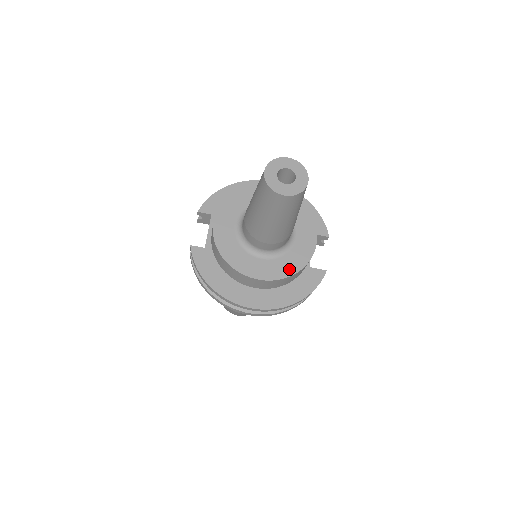
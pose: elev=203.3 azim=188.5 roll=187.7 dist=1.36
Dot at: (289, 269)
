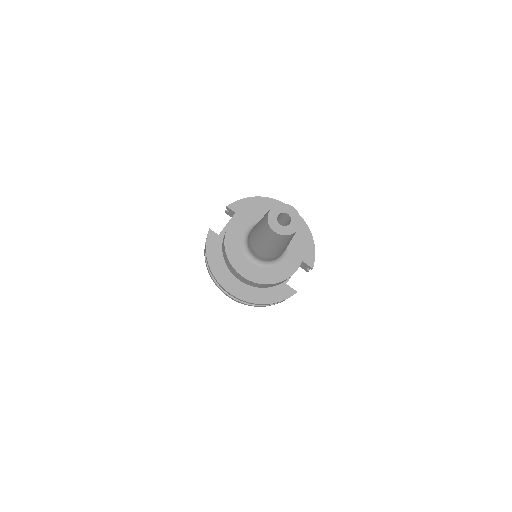
Dot at: (267, 279)
